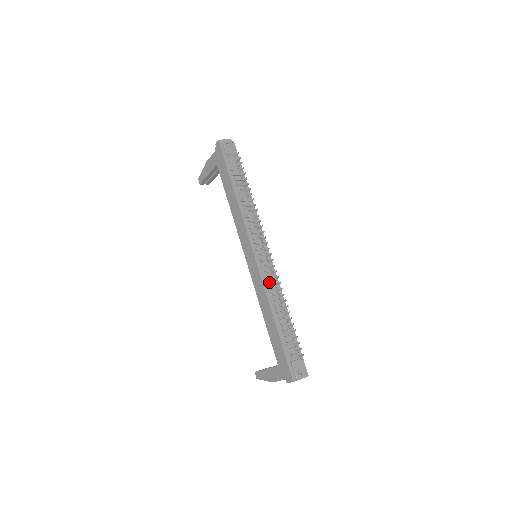
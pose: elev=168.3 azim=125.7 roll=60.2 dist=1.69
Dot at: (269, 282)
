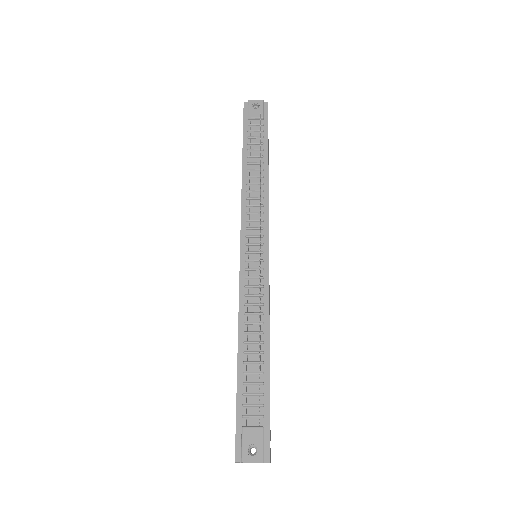
Dot at: (251, 293)
